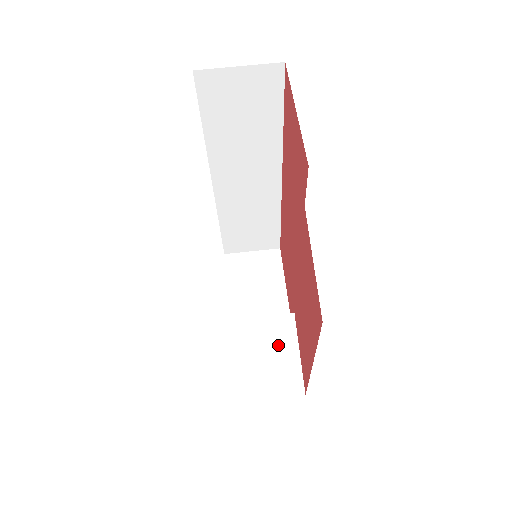
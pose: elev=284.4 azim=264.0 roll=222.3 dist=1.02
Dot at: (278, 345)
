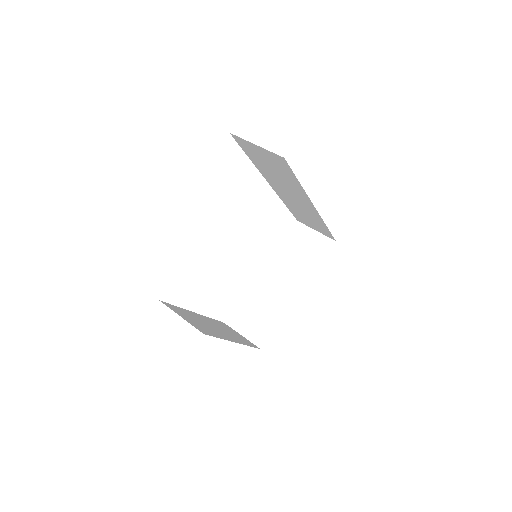
Dot at: (266, 310)
